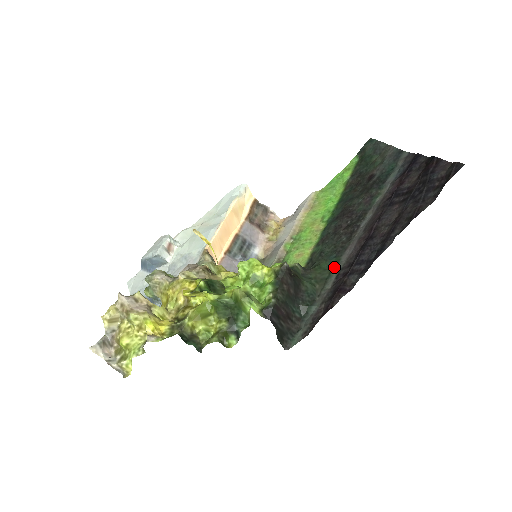
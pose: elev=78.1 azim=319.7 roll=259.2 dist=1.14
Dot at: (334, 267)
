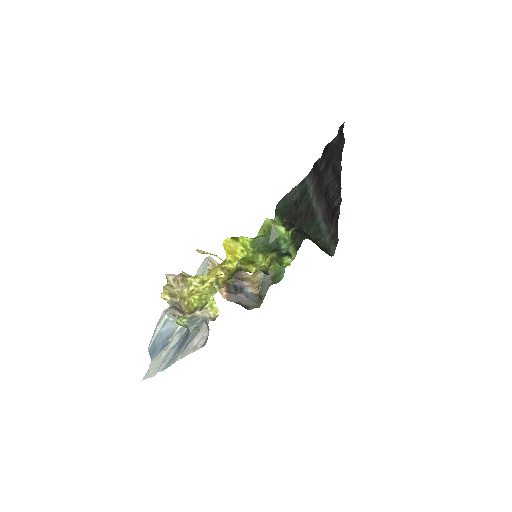
Dot at: (318, 225)
